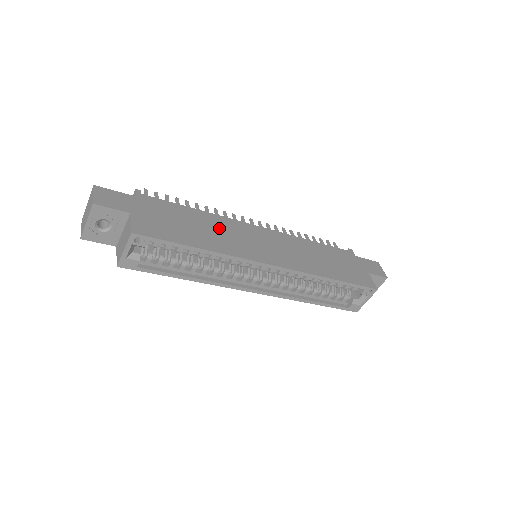
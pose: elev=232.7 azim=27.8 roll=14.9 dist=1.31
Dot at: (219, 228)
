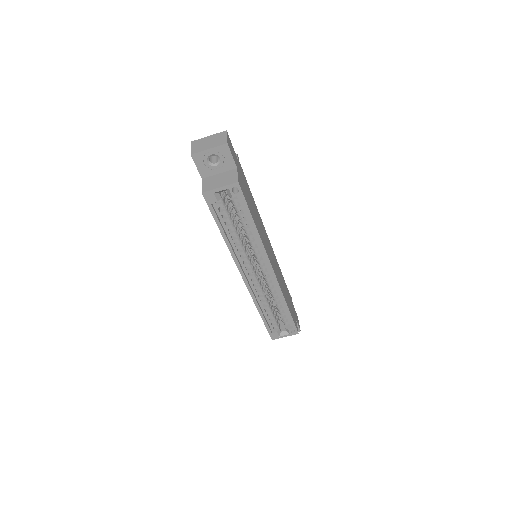
Dot at: (259, 221)
